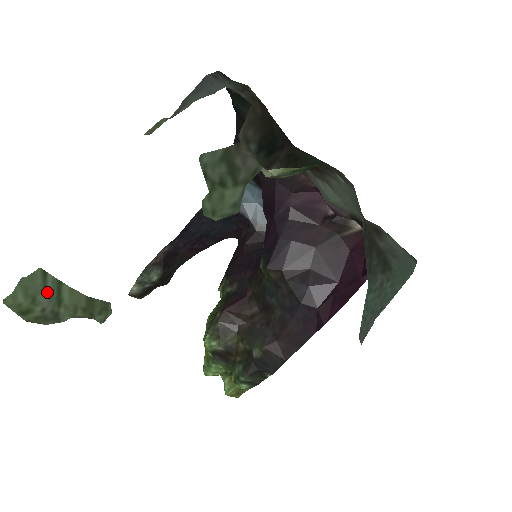
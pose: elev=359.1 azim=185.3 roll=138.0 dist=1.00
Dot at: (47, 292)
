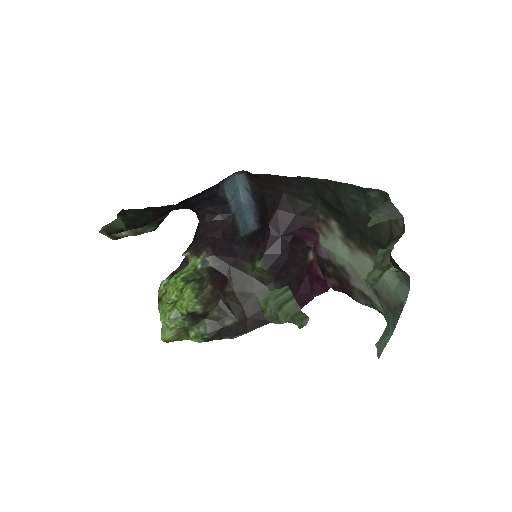
Dot at: (276, 299)
